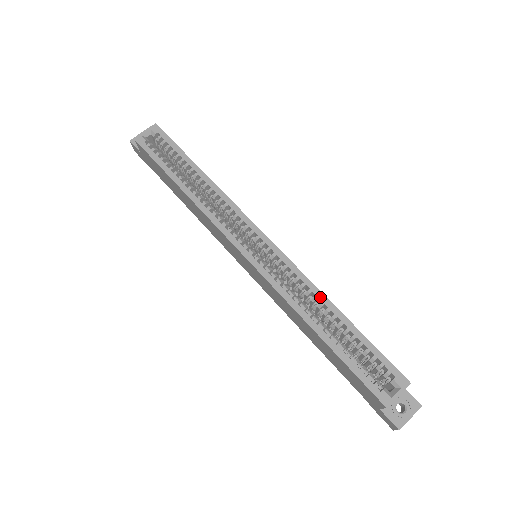
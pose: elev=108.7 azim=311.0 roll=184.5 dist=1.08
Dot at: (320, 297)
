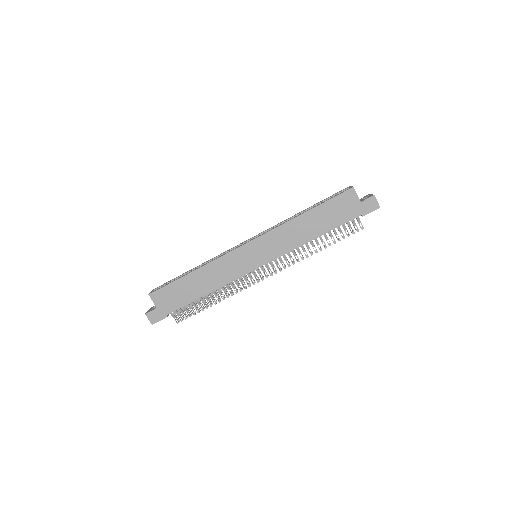
Dot at: (291, 217)
